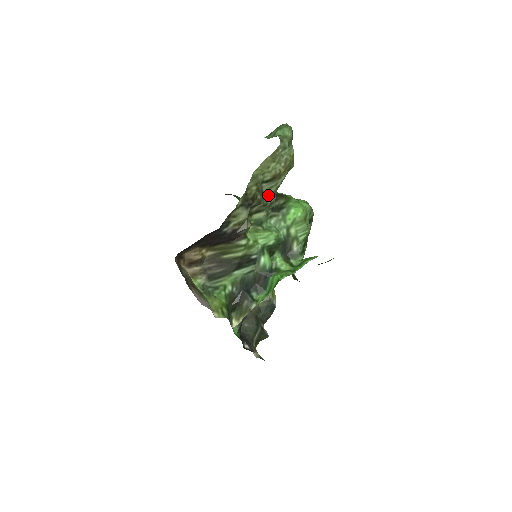
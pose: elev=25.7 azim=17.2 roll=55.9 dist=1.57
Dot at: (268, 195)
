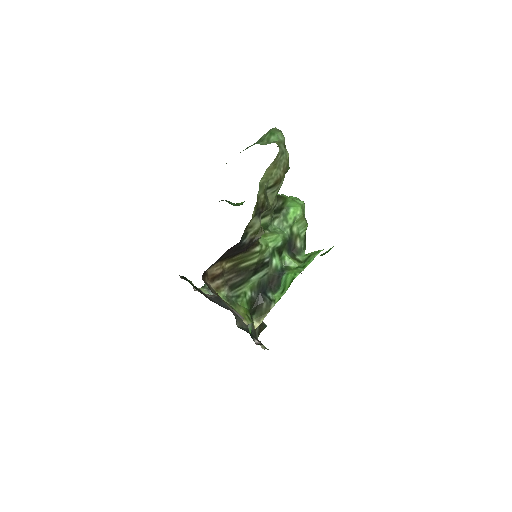
Dot at: (272, 200)
